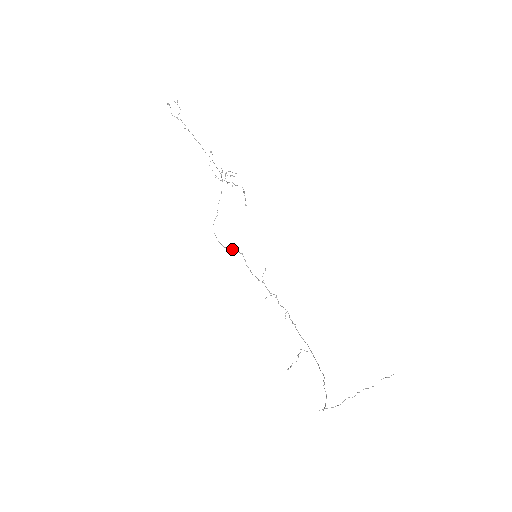
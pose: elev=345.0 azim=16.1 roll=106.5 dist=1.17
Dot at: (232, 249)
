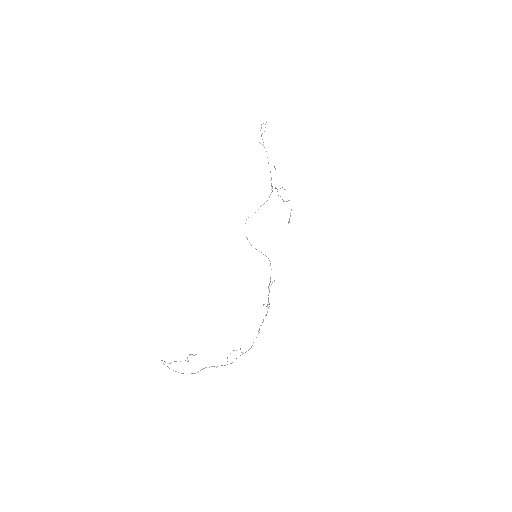
Dot at: occluded
